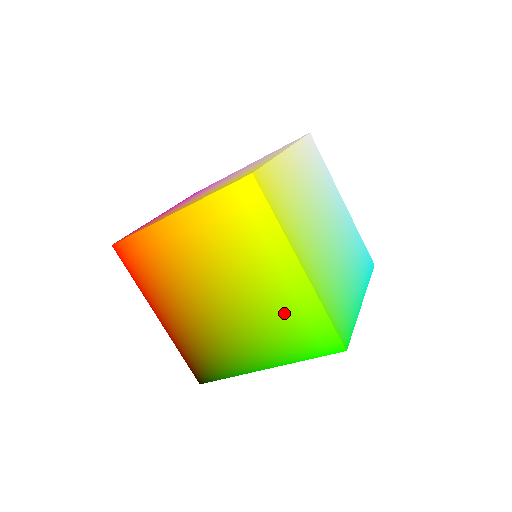
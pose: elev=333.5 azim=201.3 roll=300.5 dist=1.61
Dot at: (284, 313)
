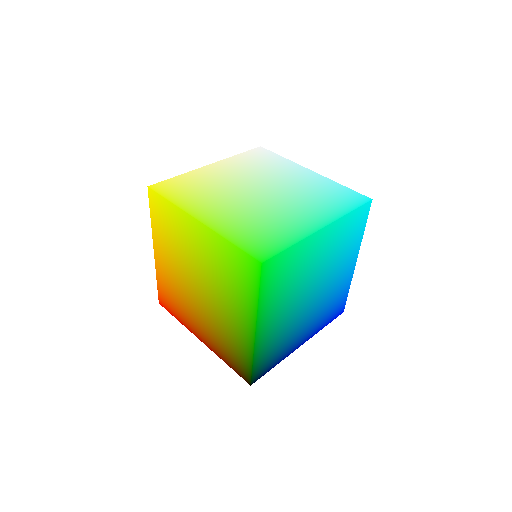
Dot at: (222, 268)
